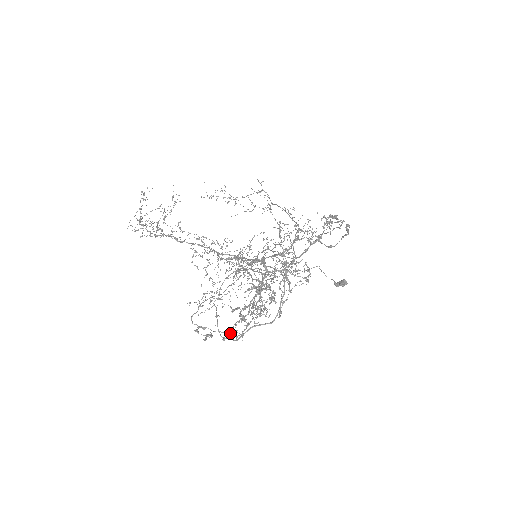
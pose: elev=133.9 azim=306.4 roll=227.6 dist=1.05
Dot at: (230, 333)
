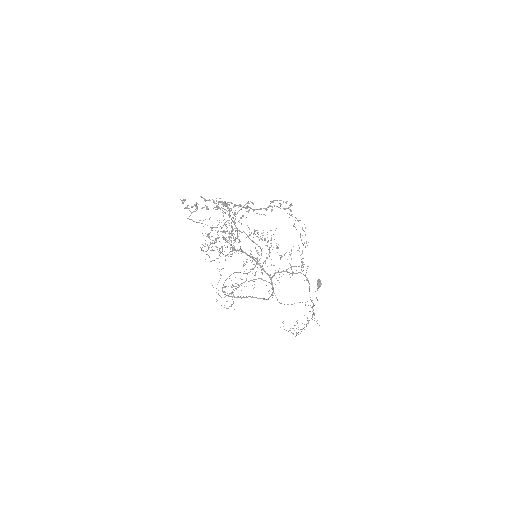
Dot at: (196, 204)
